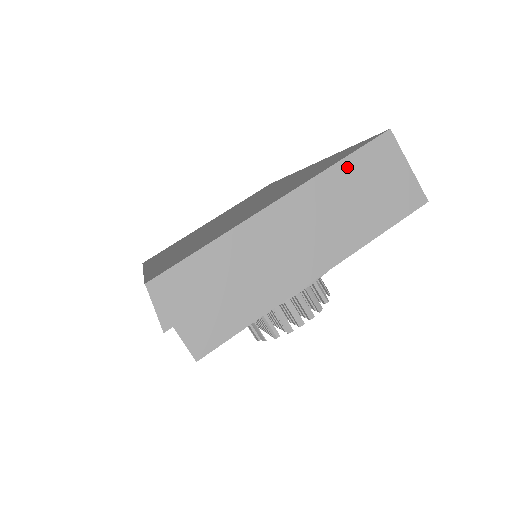
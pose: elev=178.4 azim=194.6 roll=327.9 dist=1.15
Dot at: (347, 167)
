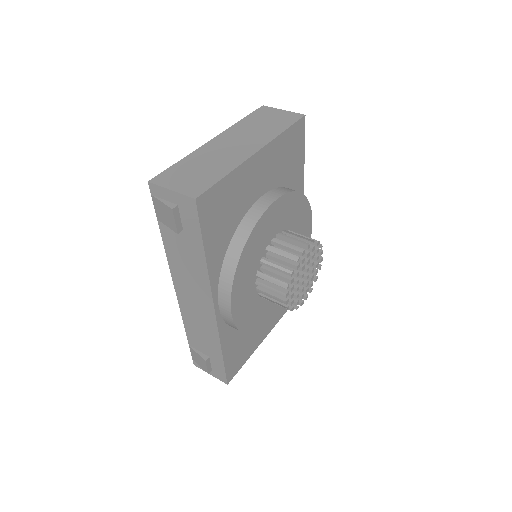
Dot at: (247, 120)
